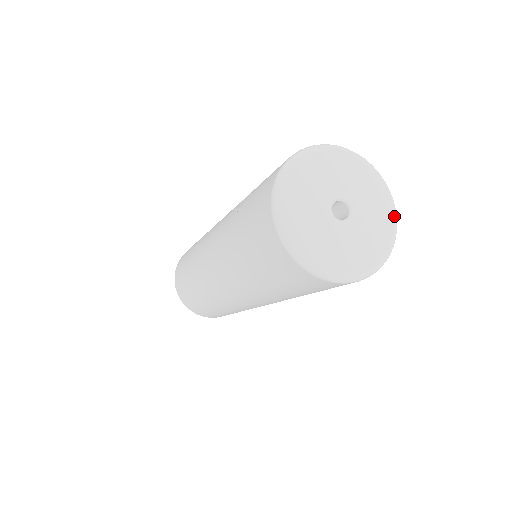
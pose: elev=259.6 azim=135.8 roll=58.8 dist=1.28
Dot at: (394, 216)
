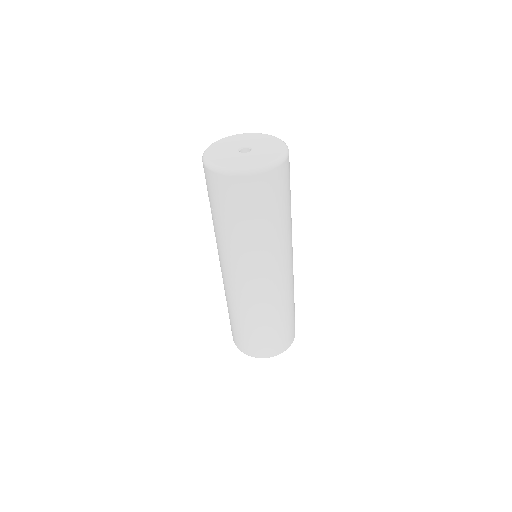
Dot at: (268, 135)
